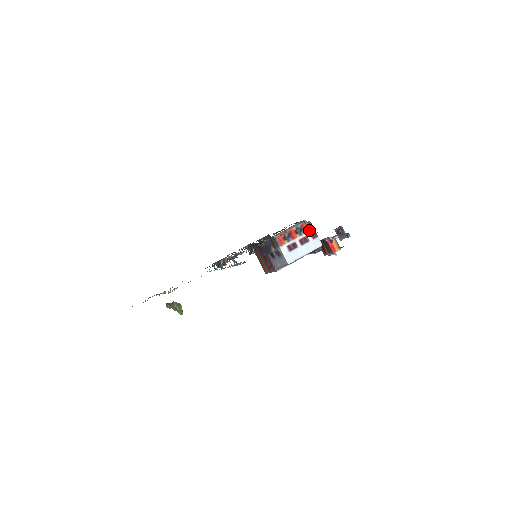
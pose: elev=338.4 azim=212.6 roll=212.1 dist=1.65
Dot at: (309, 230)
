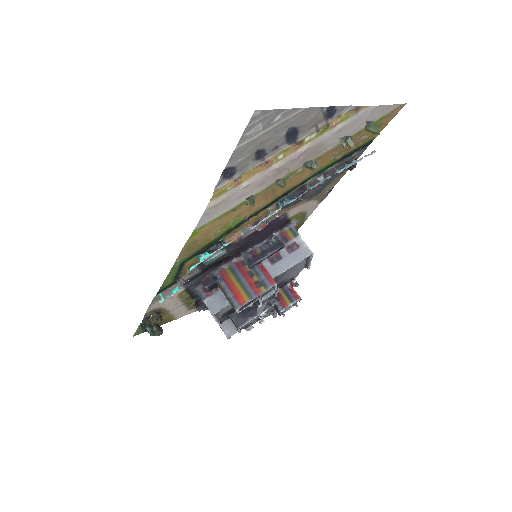
Dot at: occluded
